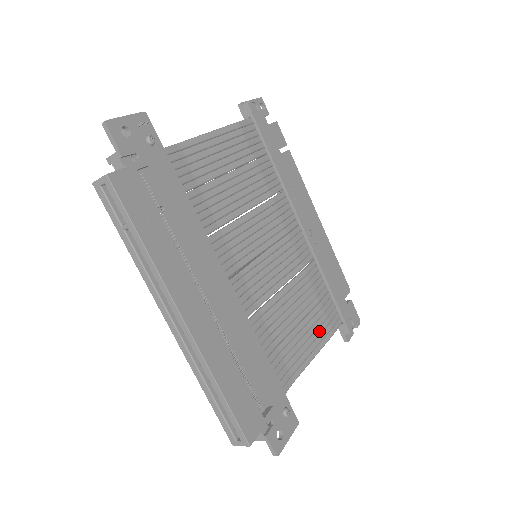
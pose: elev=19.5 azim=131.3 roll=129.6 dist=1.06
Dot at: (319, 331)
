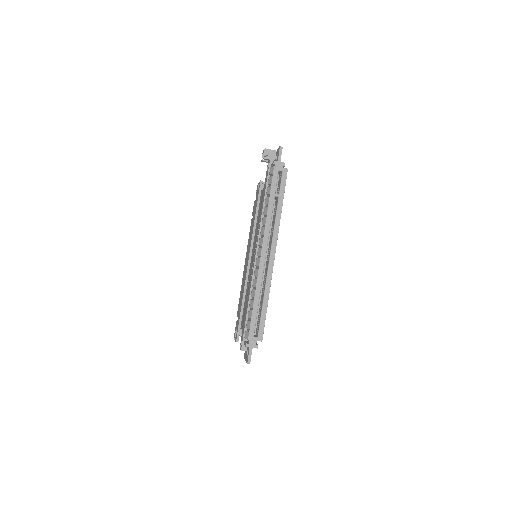
Dot at: occluded
